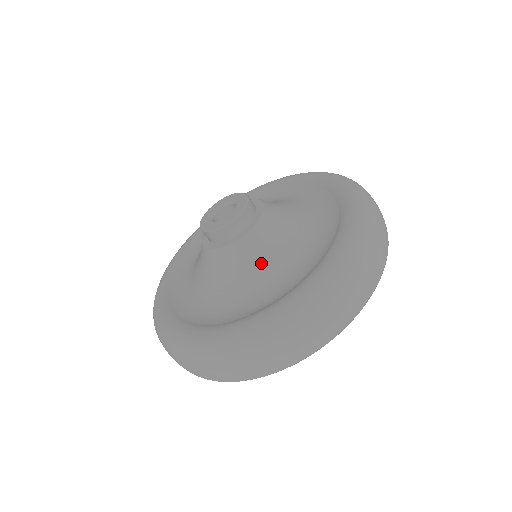
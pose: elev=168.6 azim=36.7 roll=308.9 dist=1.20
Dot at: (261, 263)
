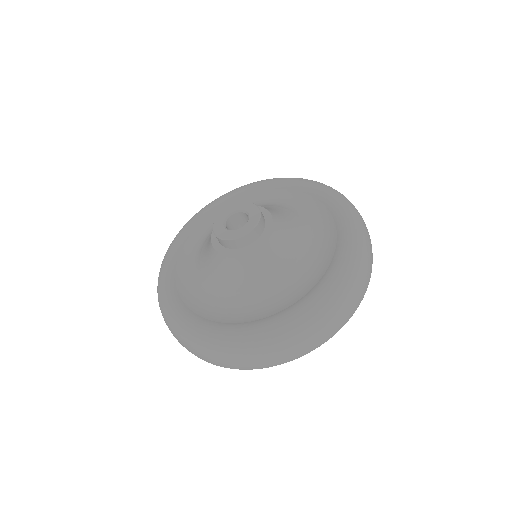
Dot at: (291, 249)
